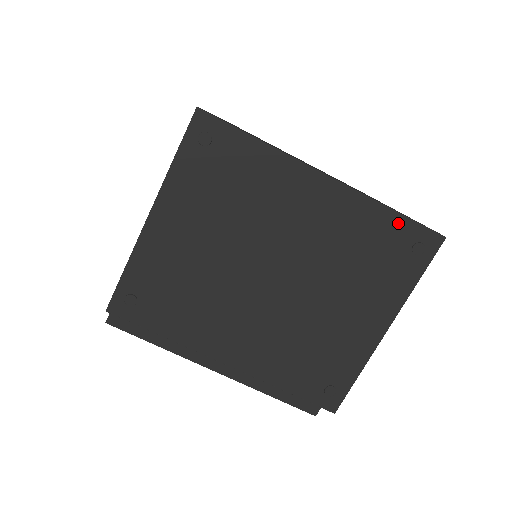
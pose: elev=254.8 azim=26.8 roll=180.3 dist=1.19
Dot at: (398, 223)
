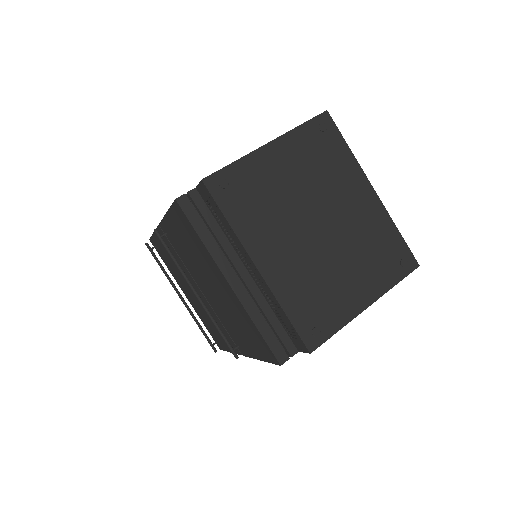
Dot at: (399, 241)
